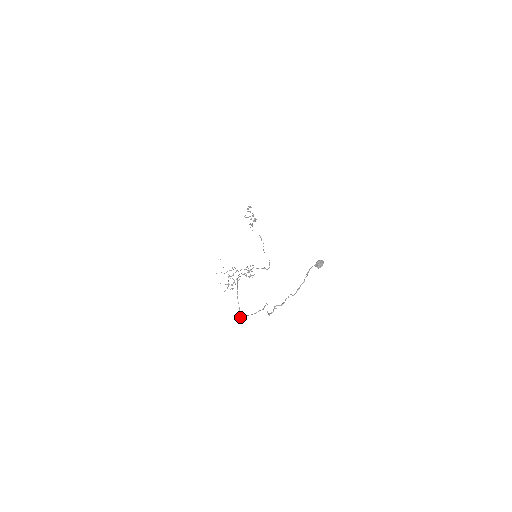
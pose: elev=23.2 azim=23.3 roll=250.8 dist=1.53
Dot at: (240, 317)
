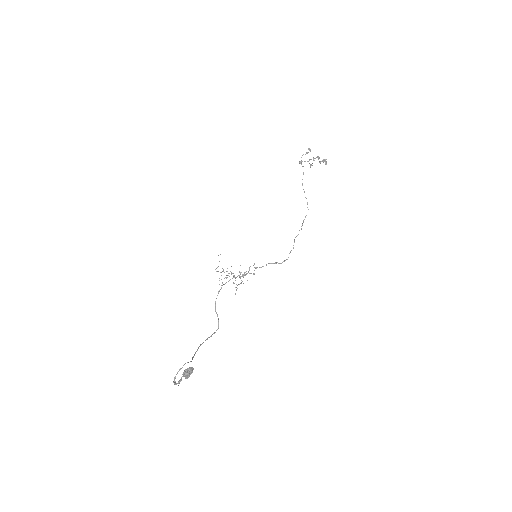
Dot at: occluded
